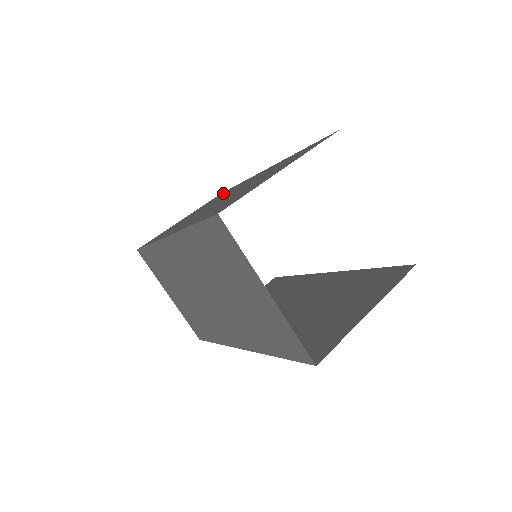
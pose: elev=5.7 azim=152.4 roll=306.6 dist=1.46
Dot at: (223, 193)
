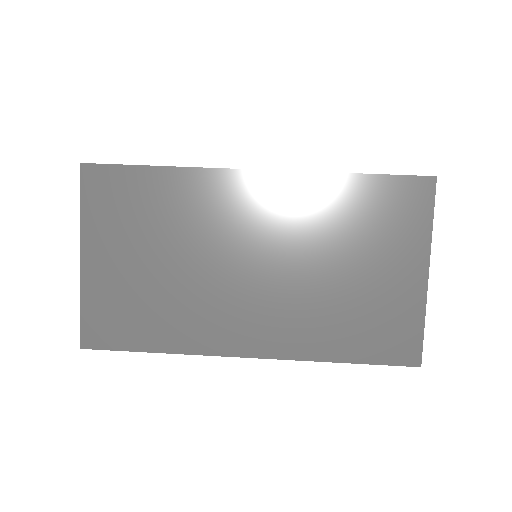
Dot at: (130, 188)
